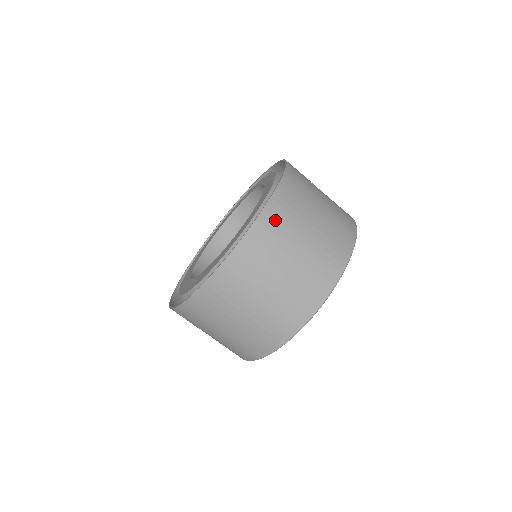
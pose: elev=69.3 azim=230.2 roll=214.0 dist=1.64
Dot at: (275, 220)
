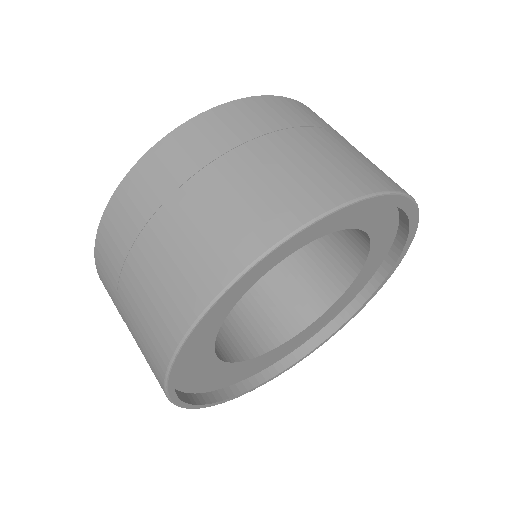
Dot at: (211, 129)
